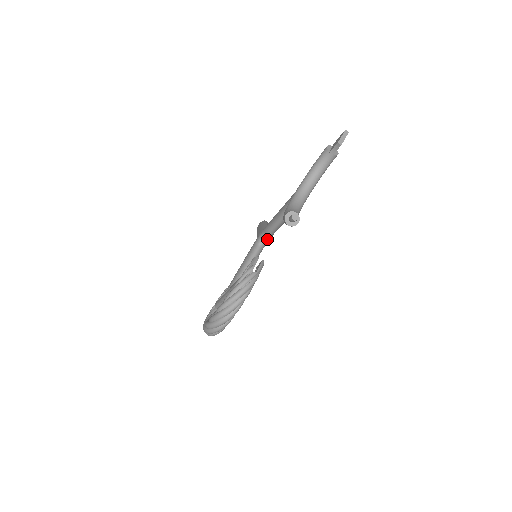
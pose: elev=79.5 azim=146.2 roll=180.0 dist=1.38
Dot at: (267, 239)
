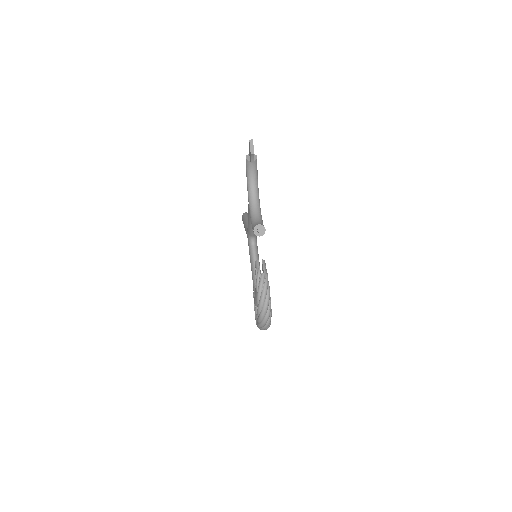
Dot at: (255, 237)
